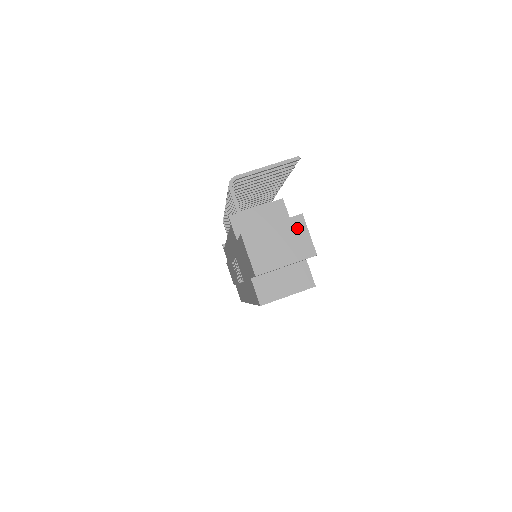
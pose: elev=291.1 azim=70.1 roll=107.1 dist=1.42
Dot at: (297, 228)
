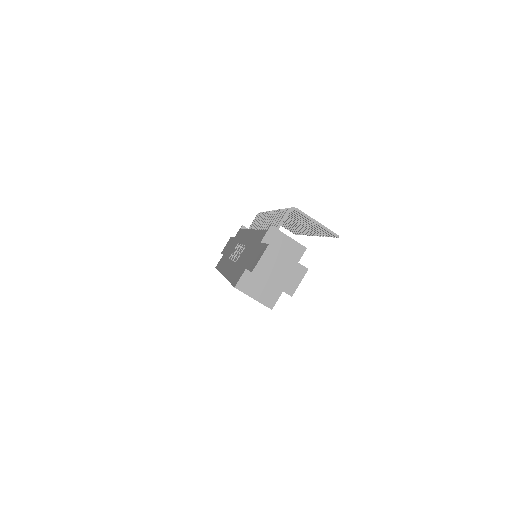
Dot at: (298, 273)
